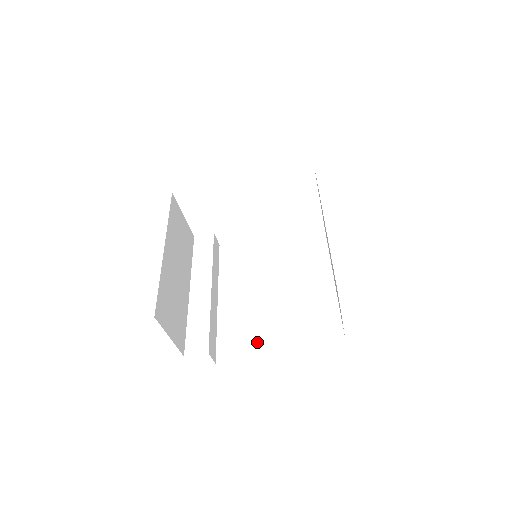
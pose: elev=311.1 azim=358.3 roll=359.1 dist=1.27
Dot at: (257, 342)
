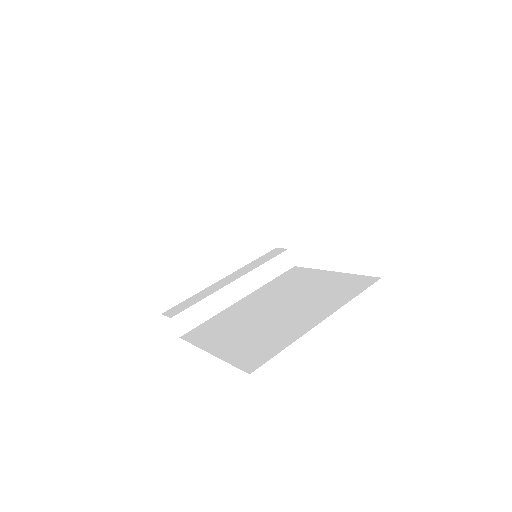
Dot at: (214, 337)
